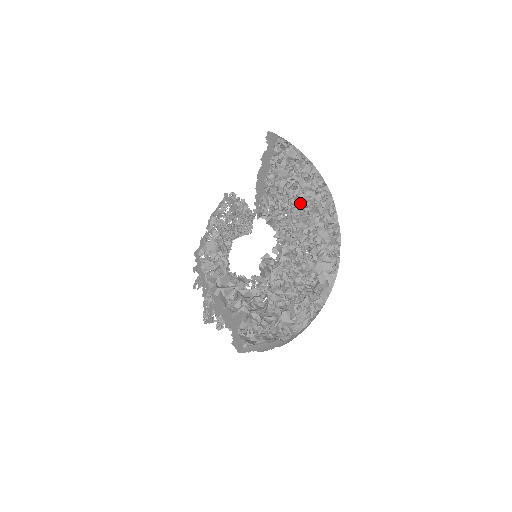
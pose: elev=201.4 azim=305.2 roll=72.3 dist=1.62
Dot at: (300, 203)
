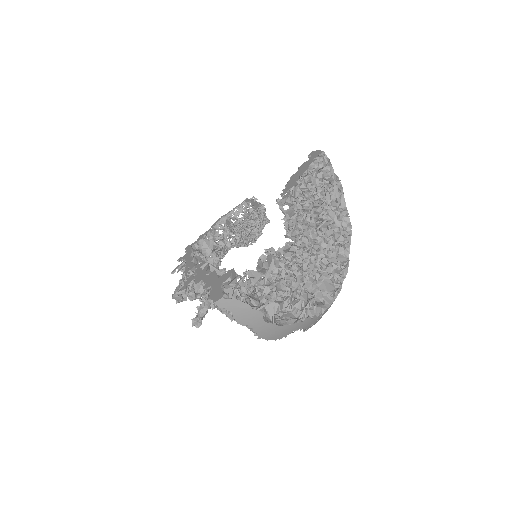
Dot at: (320, 219)
